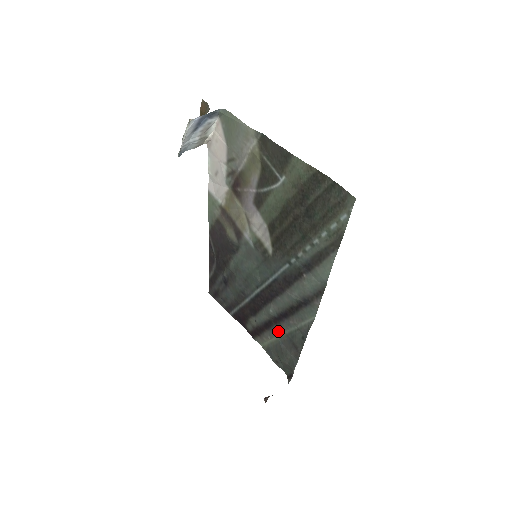
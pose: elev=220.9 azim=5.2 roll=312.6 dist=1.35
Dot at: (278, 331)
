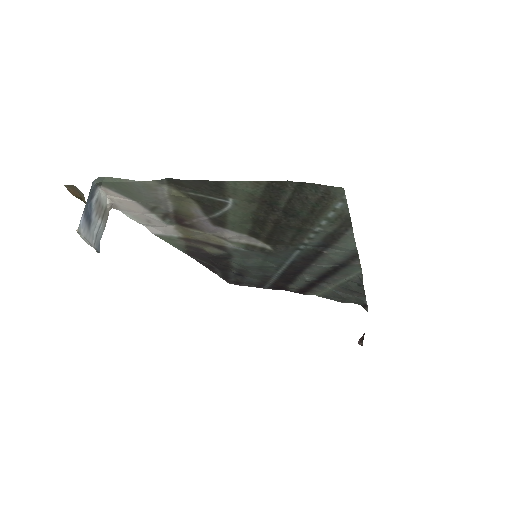
Dot at: (326, 286)
